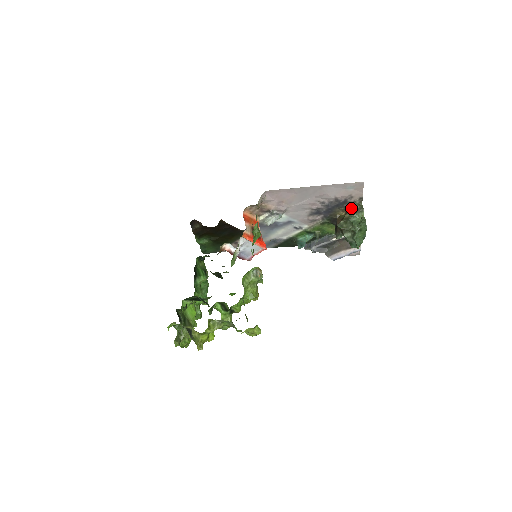
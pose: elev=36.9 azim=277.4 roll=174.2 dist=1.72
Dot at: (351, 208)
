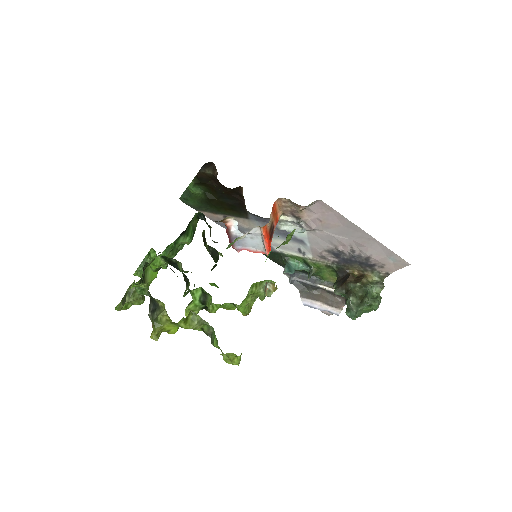
Dot at: (370, 275)
